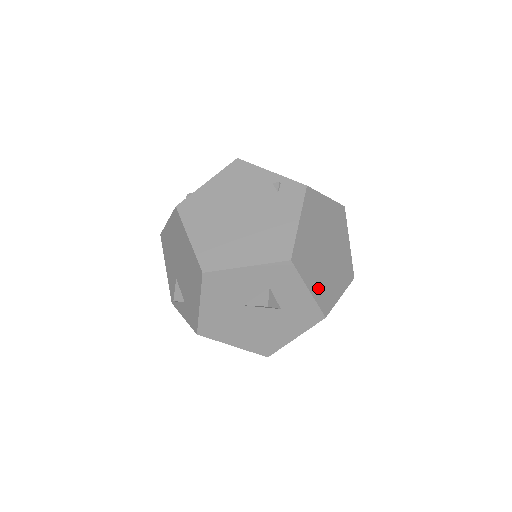
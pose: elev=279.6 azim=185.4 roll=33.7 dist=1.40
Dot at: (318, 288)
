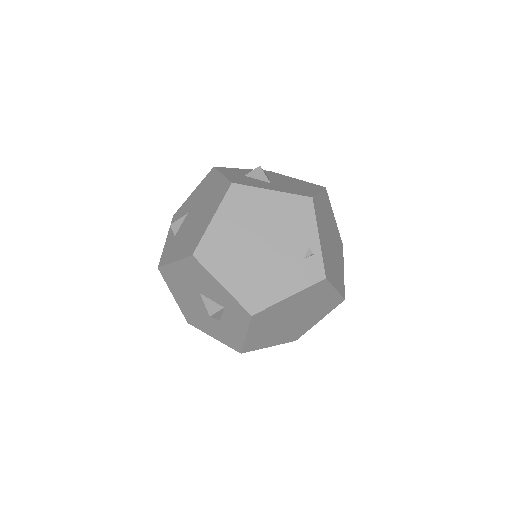
Dot at: (256, 337)
